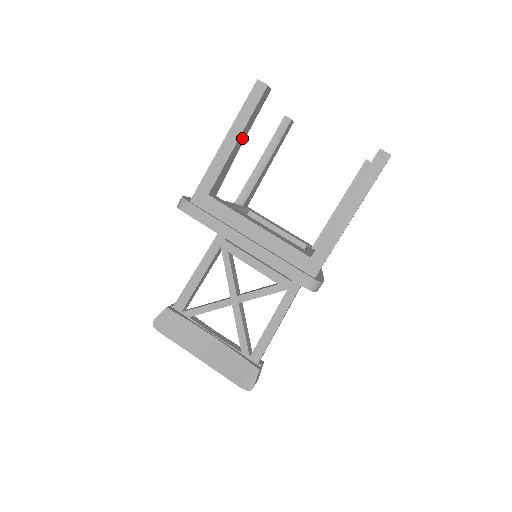
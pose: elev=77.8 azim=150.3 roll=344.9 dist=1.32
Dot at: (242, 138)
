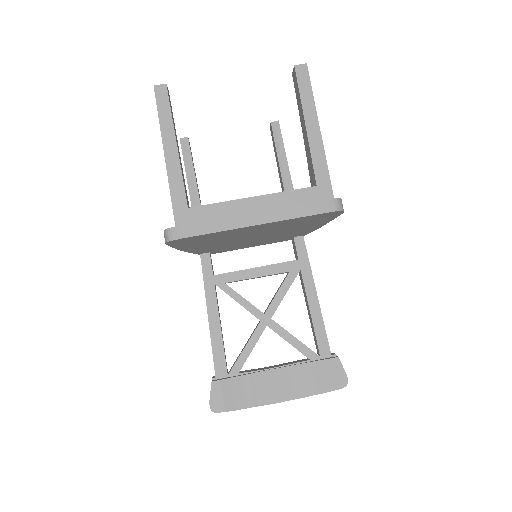
Dot at: (177, 143)
